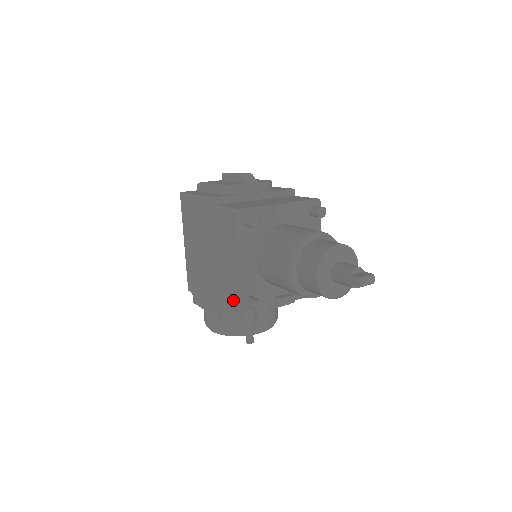
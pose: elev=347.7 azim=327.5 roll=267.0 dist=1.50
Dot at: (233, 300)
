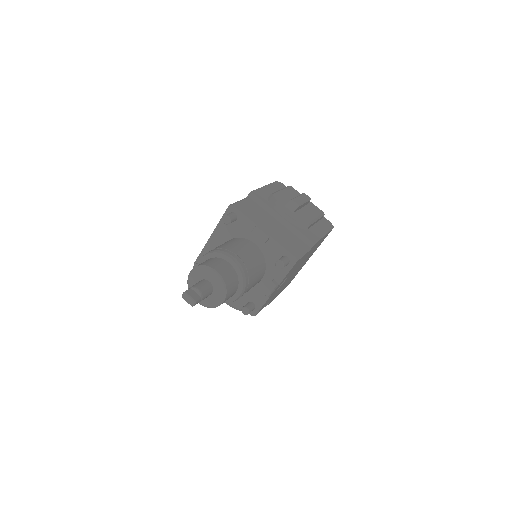
Dot at: occluded
